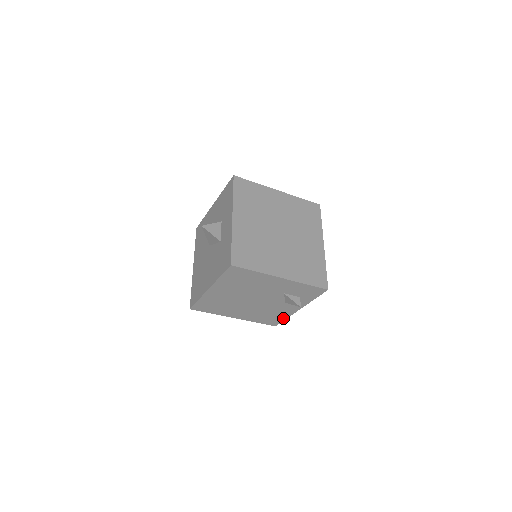
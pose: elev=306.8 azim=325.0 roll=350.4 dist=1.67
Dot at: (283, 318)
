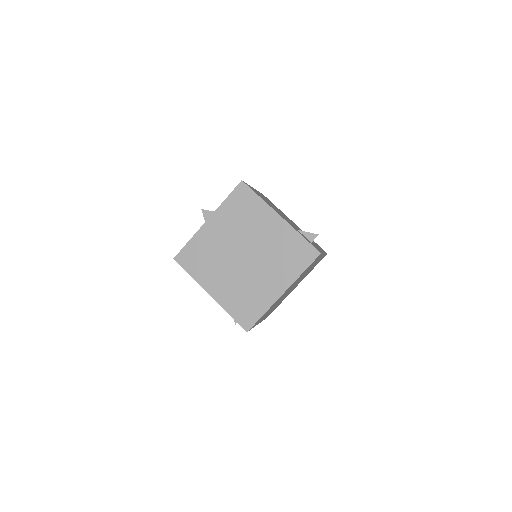
Dot at: occluded
